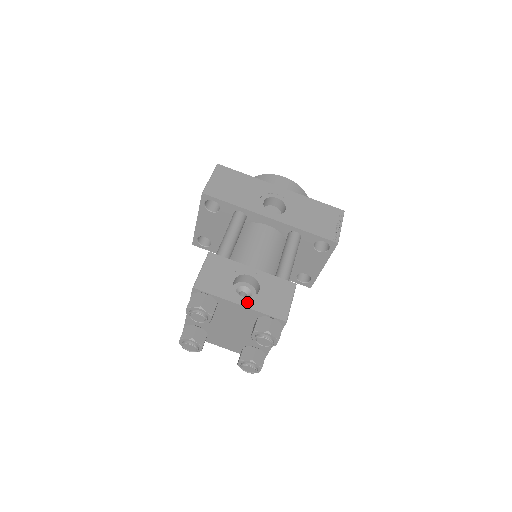
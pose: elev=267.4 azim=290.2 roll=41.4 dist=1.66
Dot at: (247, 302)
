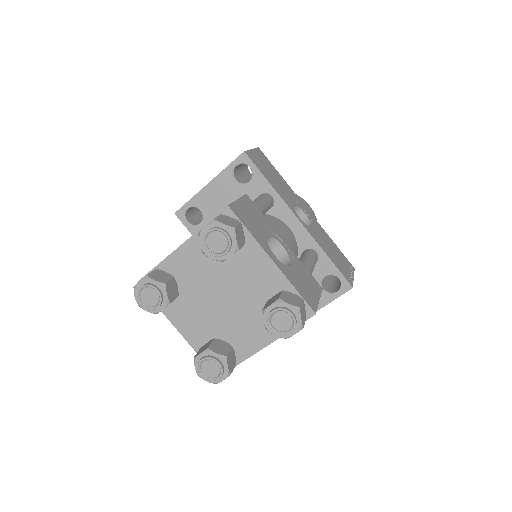
Dot at: (279, 264)
